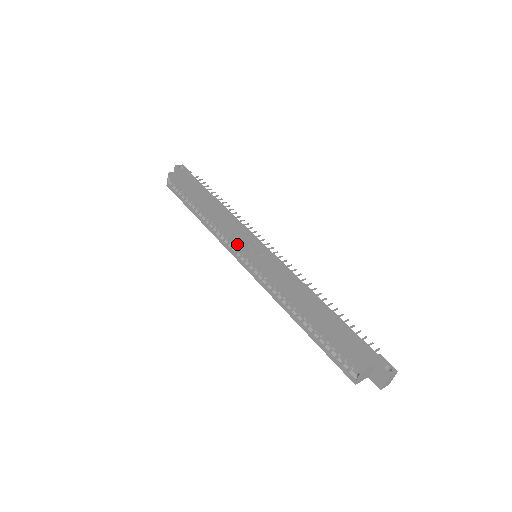
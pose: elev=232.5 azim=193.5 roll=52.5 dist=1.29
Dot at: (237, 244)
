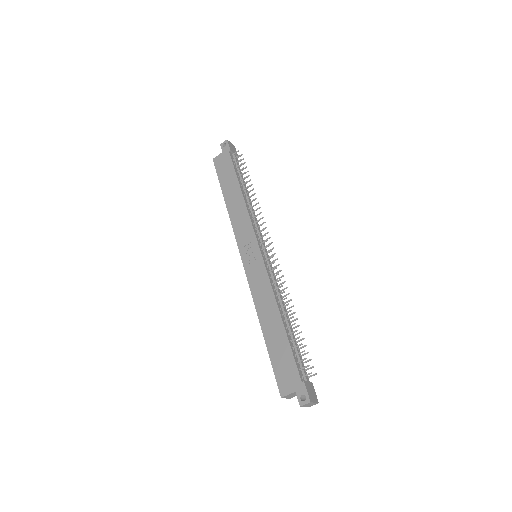
Dot at: occluded
